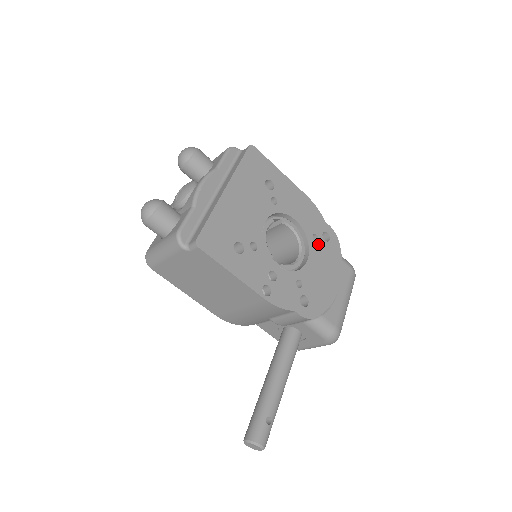
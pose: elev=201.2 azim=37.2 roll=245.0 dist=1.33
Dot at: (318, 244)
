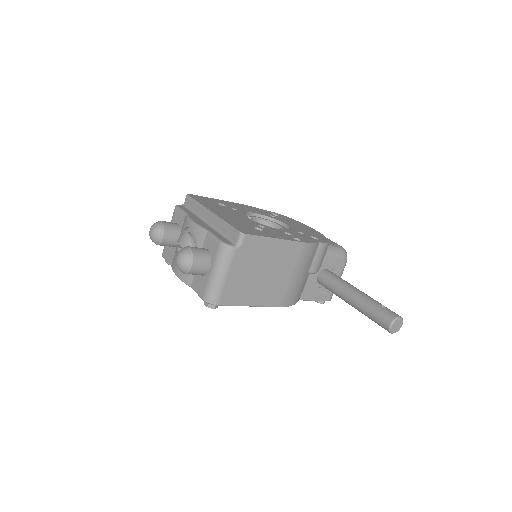
Dot at: (278, 218)
